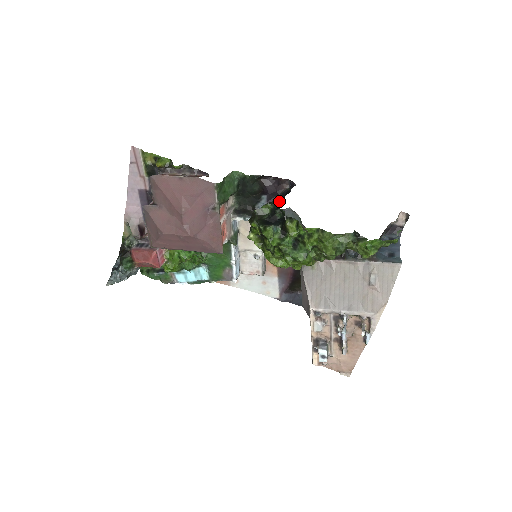
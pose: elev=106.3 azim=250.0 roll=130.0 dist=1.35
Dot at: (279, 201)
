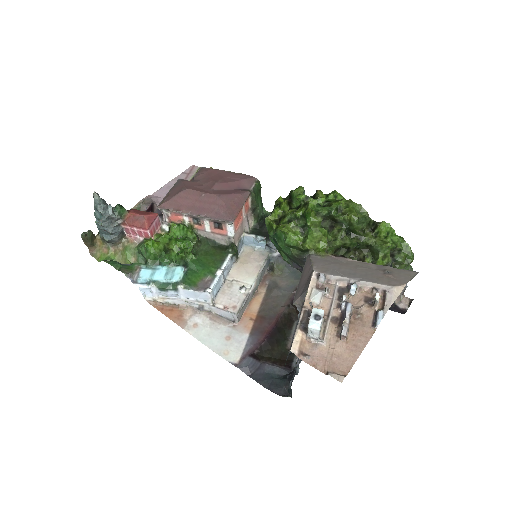
Dot at: occluded
